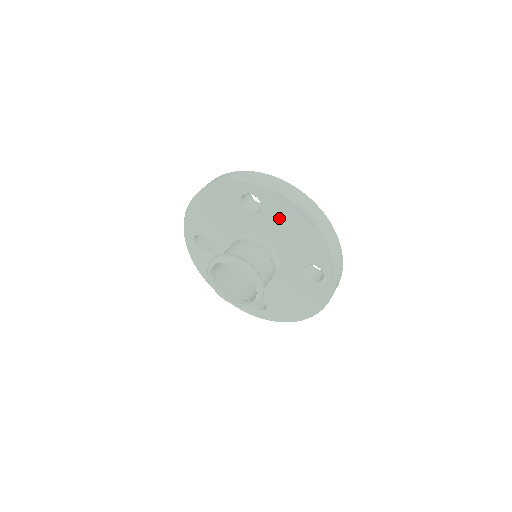
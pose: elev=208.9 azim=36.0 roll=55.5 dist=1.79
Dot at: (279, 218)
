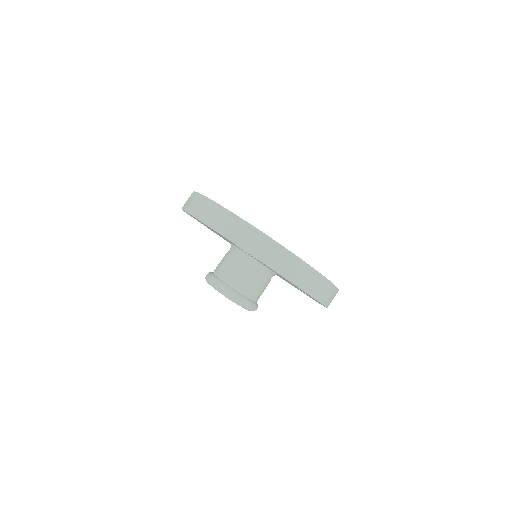
Dot at: (275, 272)
